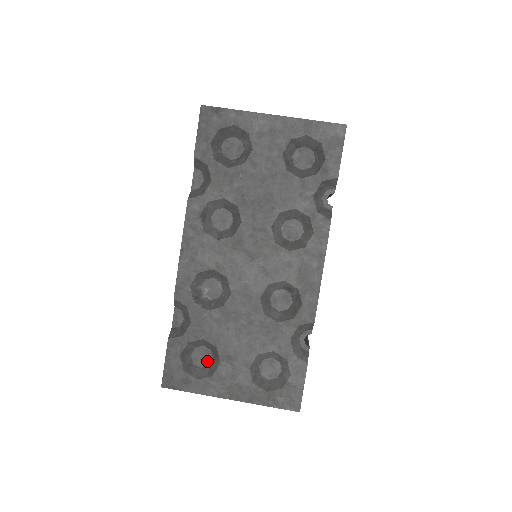
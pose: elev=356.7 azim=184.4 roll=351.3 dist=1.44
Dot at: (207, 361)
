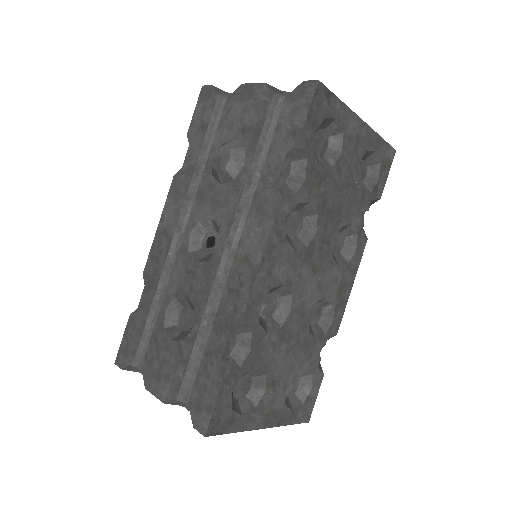
Dot at: (246, 390)
